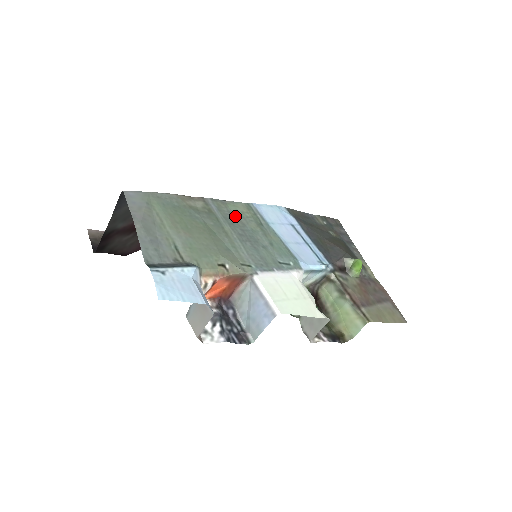
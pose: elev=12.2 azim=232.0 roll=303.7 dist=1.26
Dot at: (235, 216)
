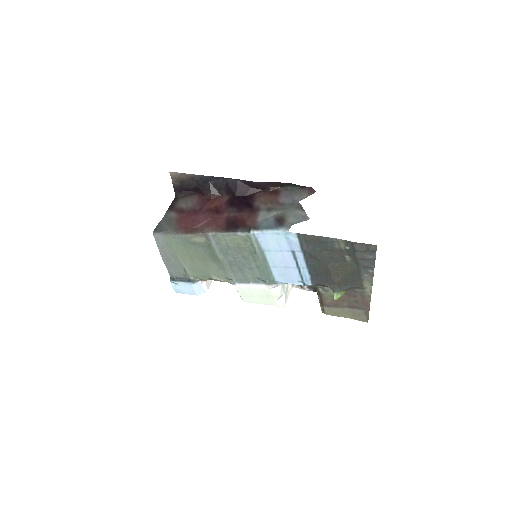
Dot at: (231, 247)
